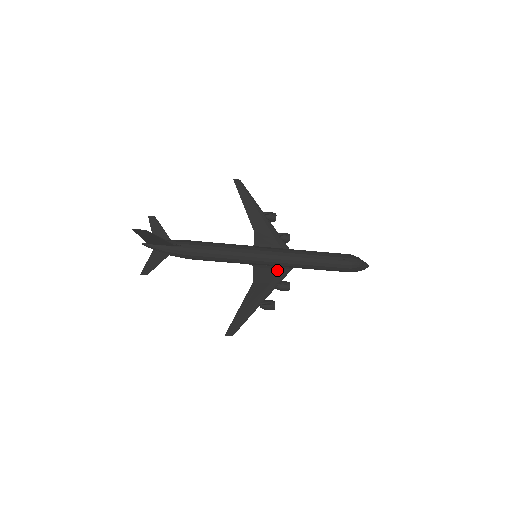
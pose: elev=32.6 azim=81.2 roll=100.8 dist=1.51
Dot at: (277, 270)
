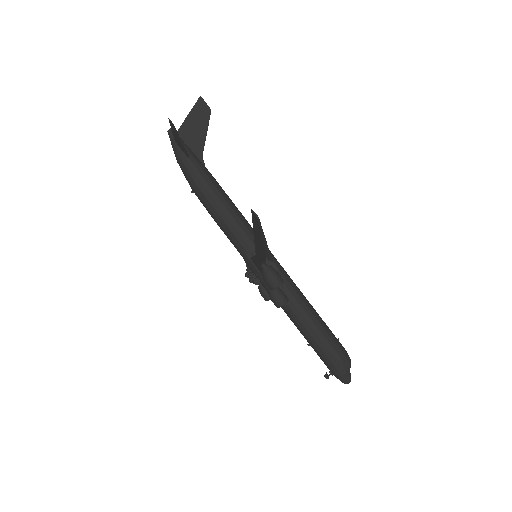
Dot at: occluded
